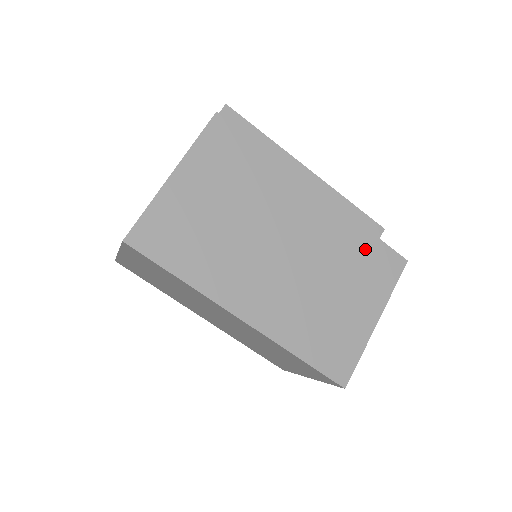
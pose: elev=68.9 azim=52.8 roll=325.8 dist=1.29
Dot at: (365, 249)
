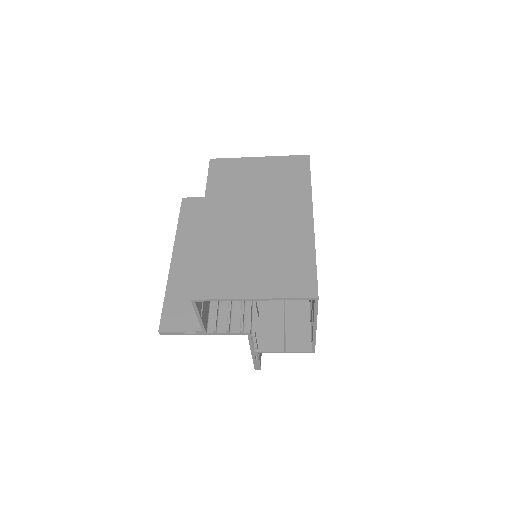
Dot at: occluded
